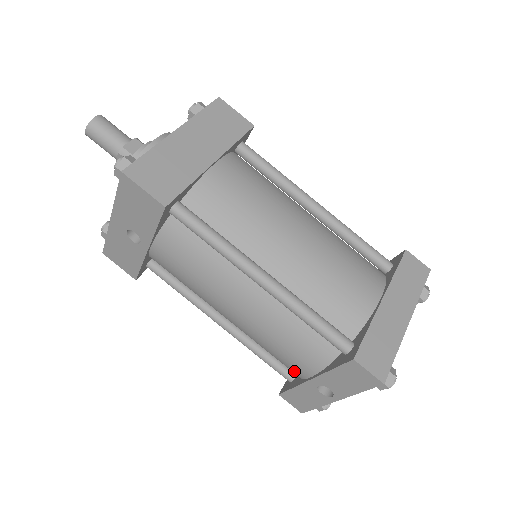
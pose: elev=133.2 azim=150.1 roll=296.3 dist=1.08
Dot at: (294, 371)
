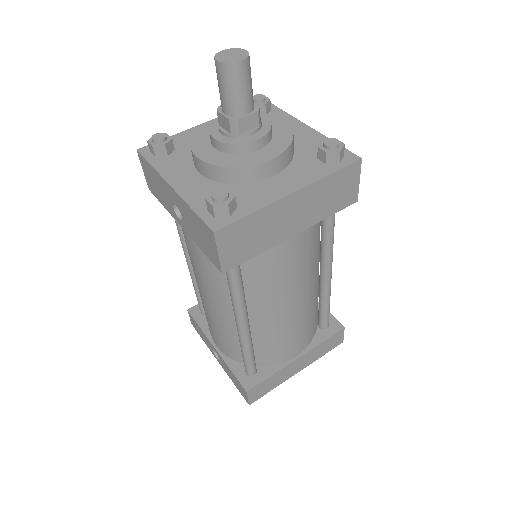
Dot at: occluded
